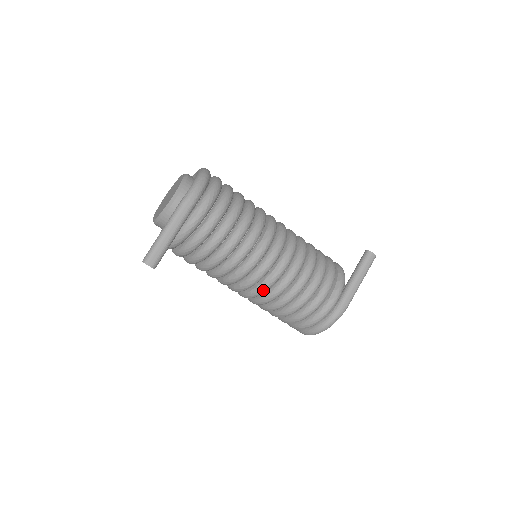
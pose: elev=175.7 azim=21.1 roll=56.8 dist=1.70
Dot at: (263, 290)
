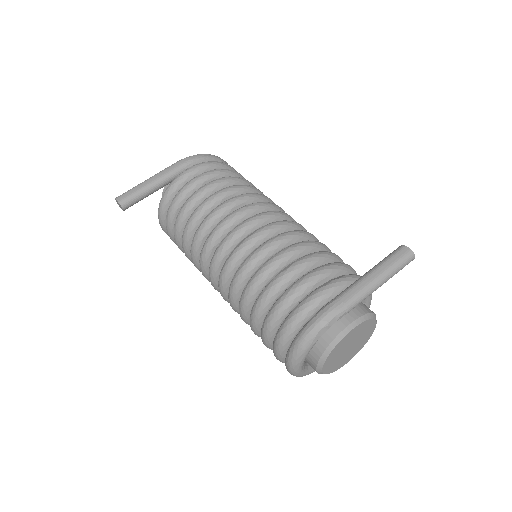
Dot at: (230, 262)
